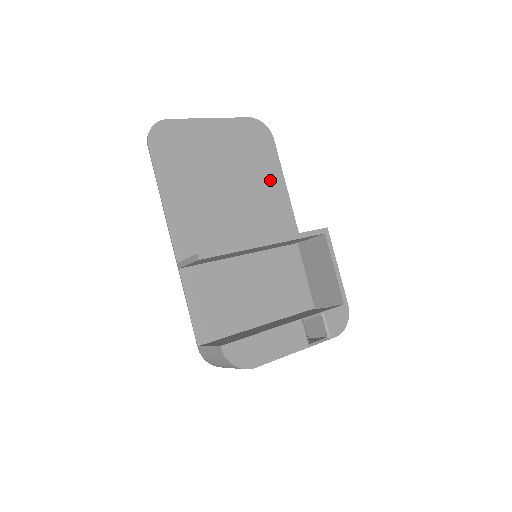
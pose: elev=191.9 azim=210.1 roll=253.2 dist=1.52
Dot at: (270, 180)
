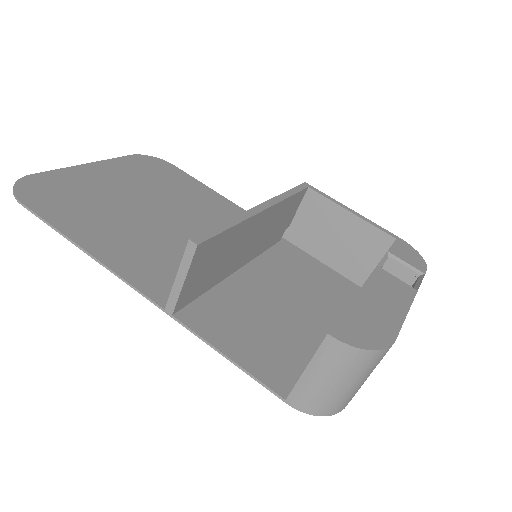
Dot at: (202, 196)
